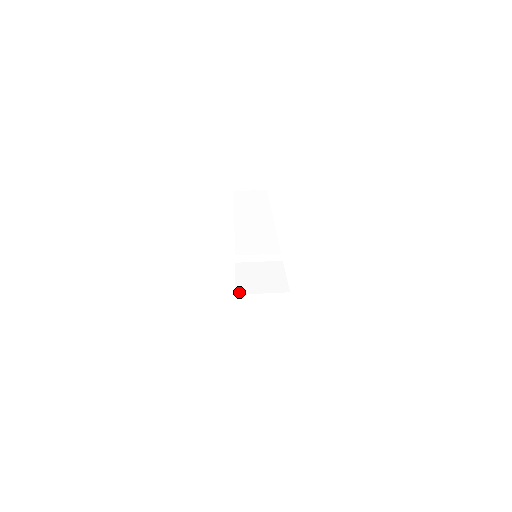
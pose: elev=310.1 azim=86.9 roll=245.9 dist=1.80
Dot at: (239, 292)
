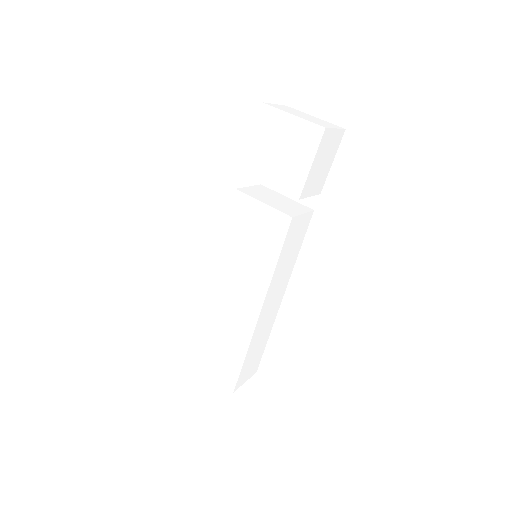
Dot at: (262, 107)
